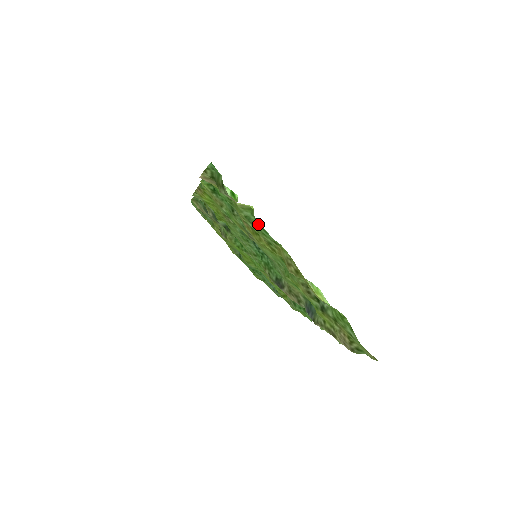
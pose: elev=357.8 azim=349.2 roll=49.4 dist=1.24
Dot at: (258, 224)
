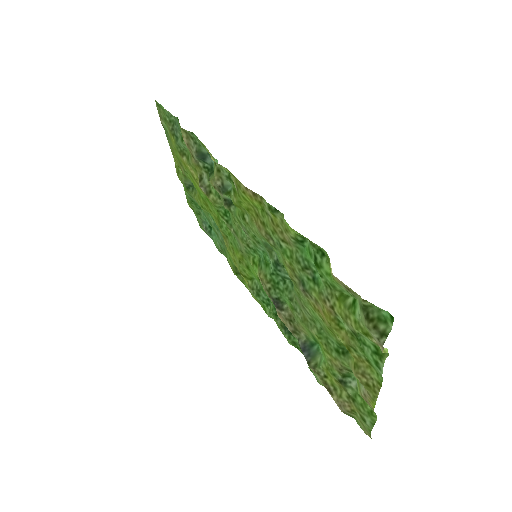
Dot at: (373, 353)
